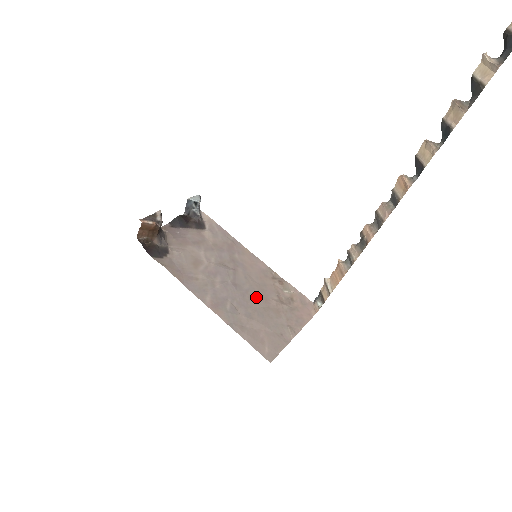
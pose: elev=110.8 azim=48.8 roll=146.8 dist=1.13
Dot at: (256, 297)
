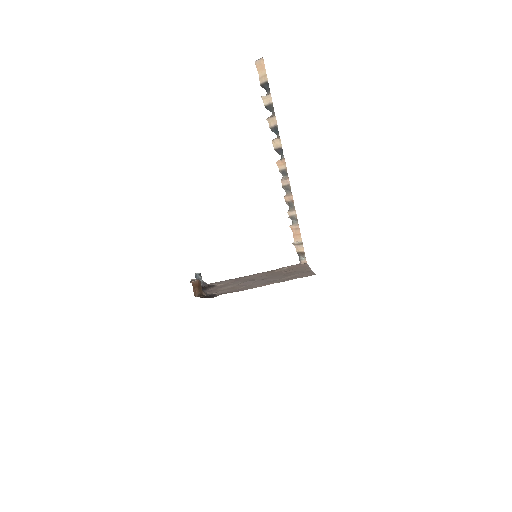
Dot at: (276, 276)
